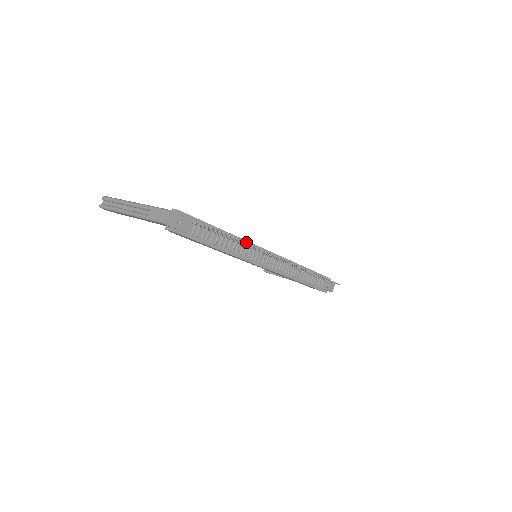
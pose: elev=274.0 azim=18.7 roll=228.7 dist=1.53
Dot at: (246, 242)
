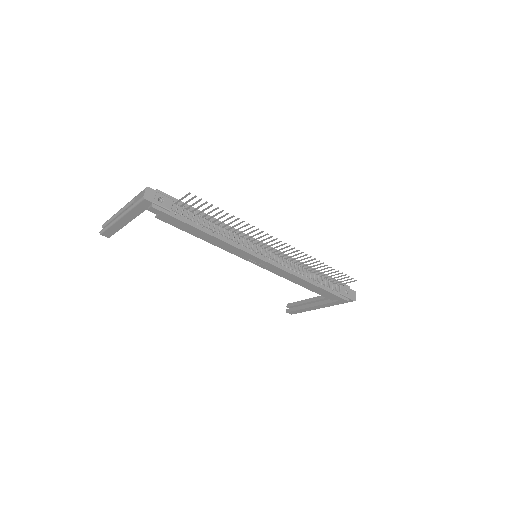
Dot at: (237, 231)
